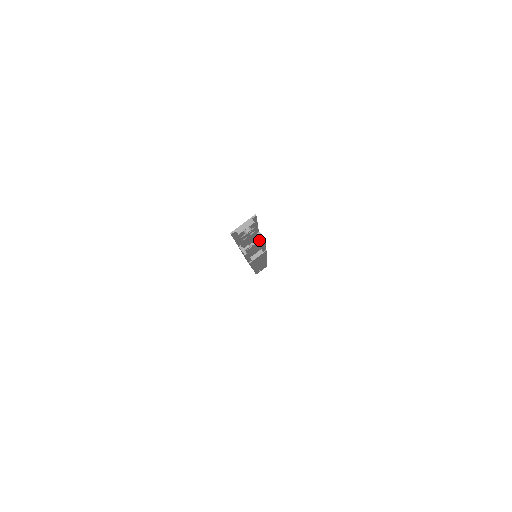
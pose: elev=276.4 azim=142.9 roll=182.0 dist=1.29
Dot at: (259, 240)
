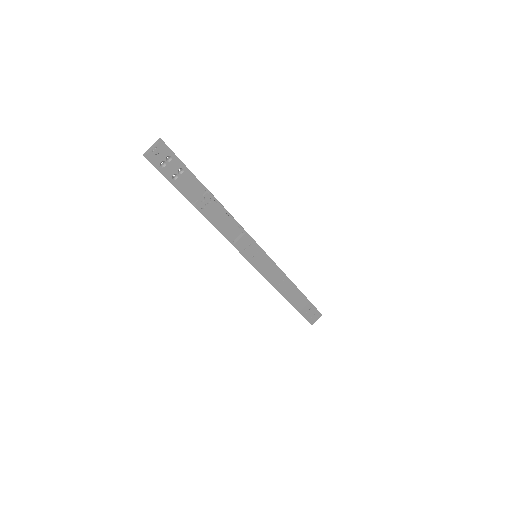
Dot at: (210, 198)
